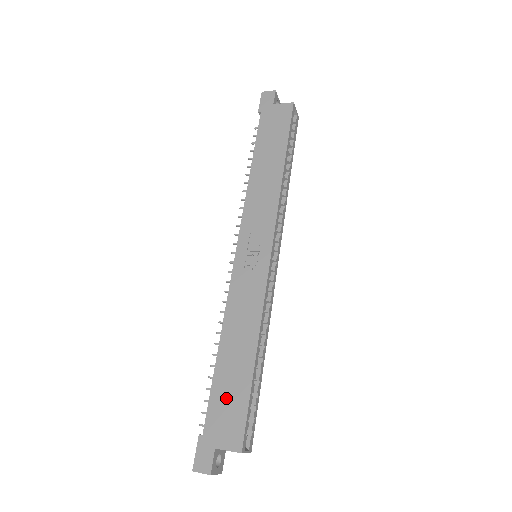
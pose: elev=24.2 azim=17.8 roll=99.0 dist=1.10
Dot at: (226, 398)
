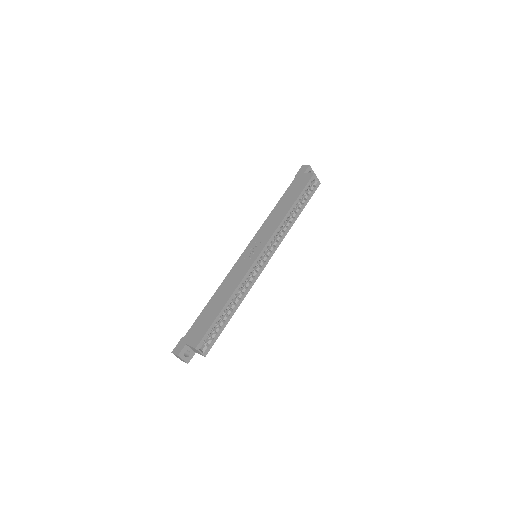
Dot at: (202, 322)
